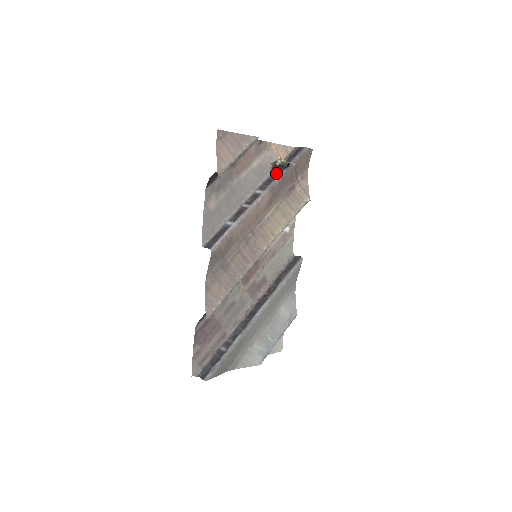
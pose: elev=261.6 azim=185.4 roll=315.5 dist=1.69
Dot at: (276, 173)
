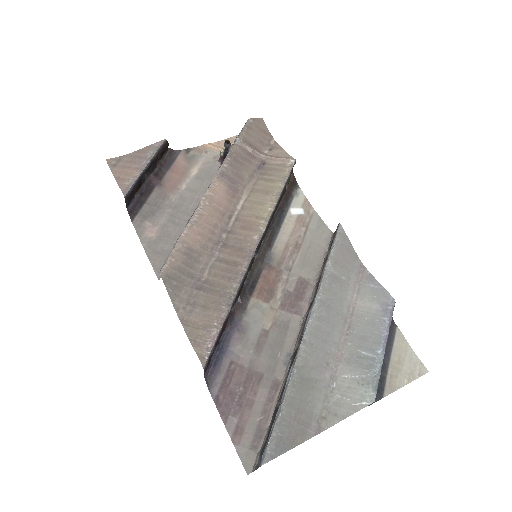
Dot at: occluded
